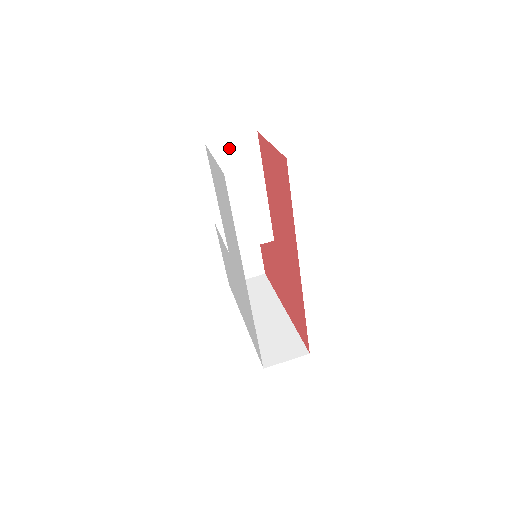
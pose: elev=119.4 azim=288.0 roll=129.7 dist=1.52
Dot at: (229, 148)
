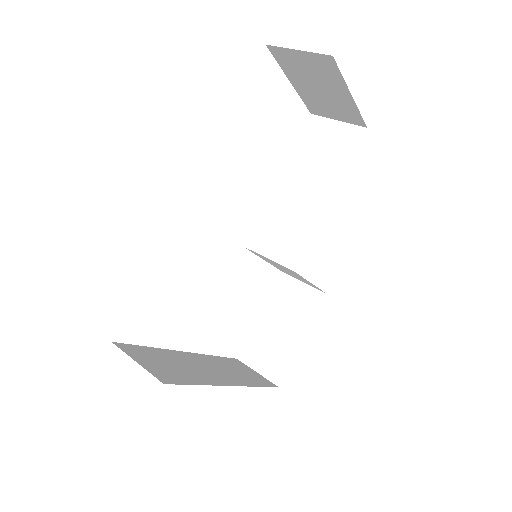
Dot at: (328, 130)
